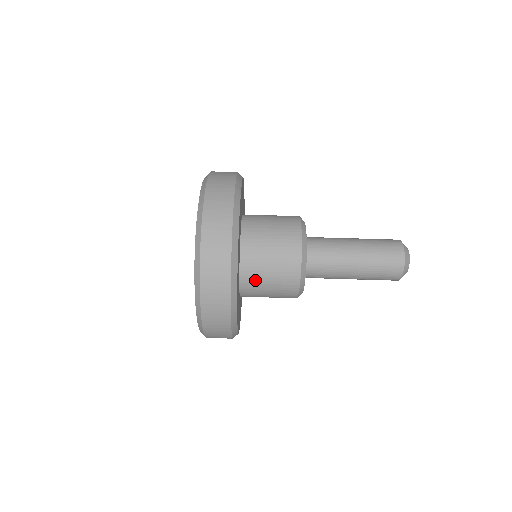
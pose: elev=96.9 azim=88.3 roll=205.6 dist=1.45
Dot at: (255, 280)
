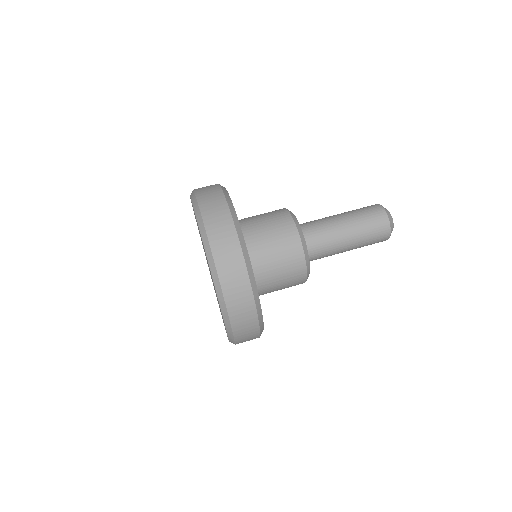
Dot at: (267, 289)
